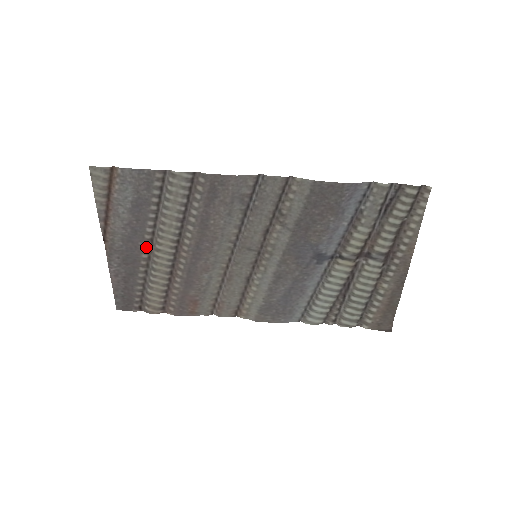
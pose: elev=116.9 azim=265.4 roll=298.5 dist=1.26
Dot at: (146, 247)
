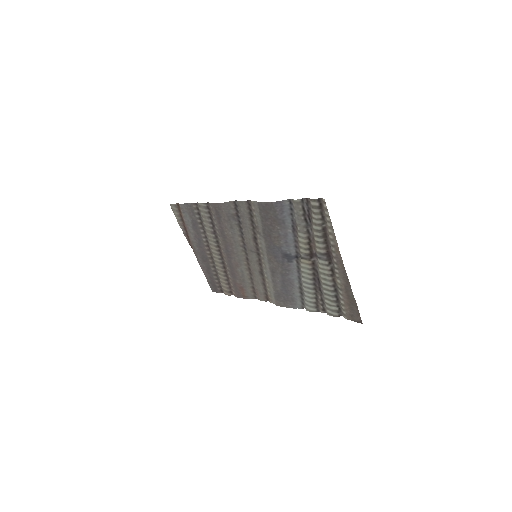
Dot at: (207, 250)
